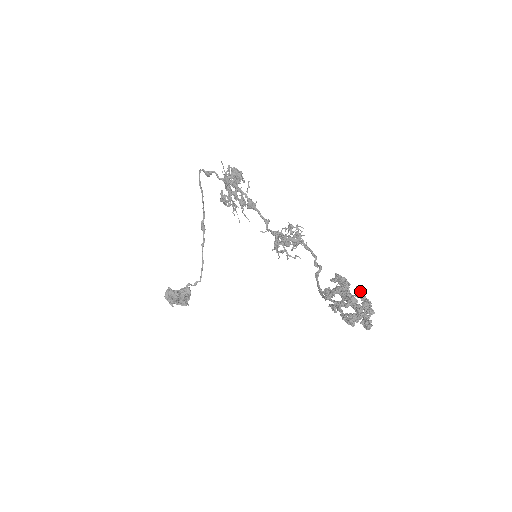
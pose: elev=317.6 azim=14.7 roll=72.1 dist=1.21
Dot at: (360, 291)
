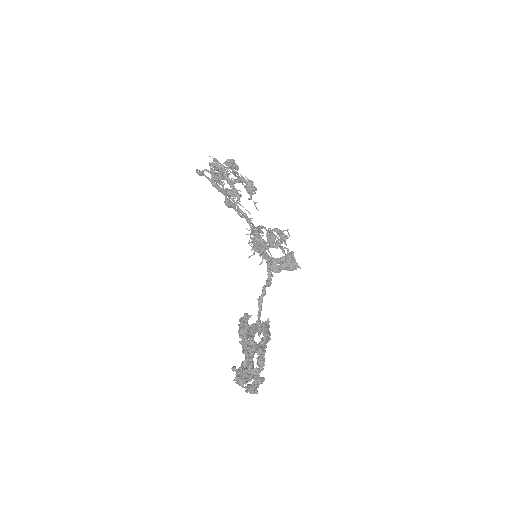
Dot at: (249, 344)
